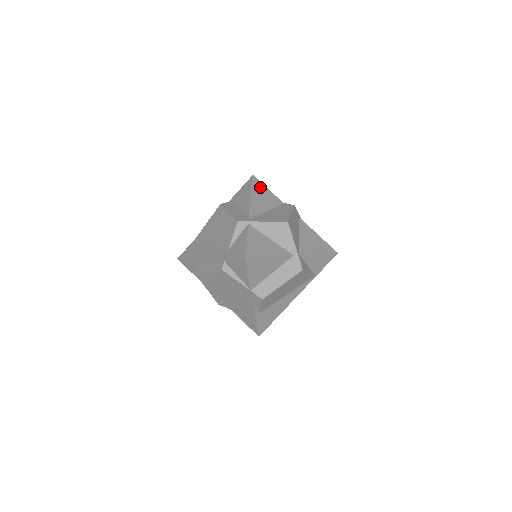
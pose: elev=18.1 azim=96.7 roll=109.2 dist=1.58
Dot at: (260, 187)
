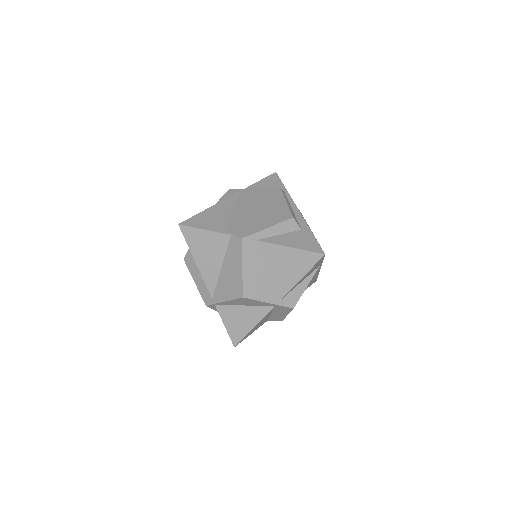
Dot at: (195, 237)
